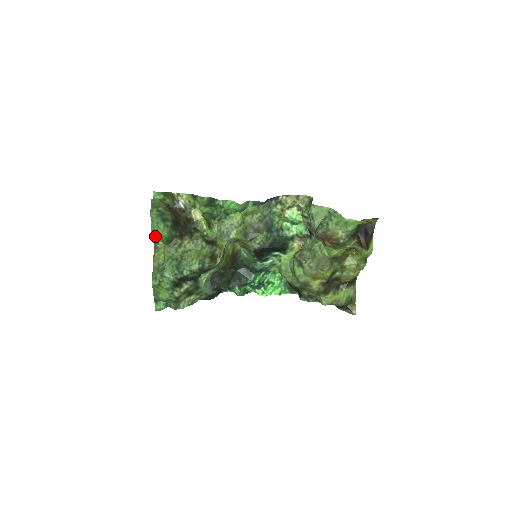
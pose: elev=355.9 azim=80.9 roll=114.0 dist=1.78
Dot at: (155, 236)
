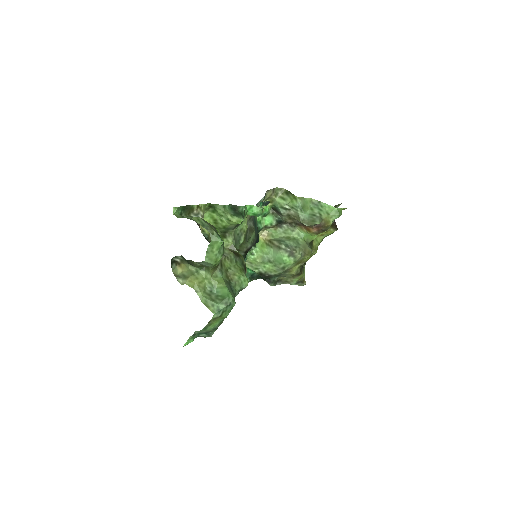
Dot at: (211, 262)
